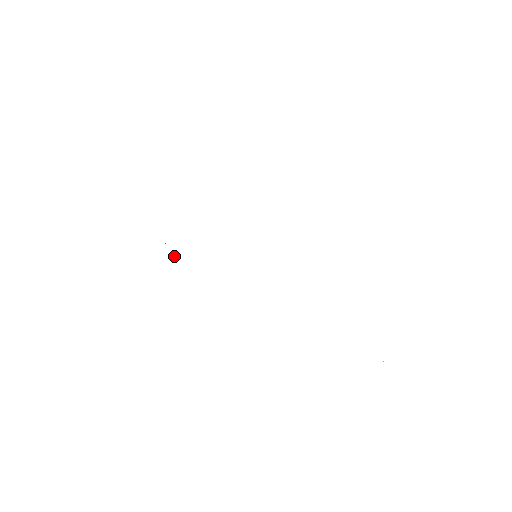
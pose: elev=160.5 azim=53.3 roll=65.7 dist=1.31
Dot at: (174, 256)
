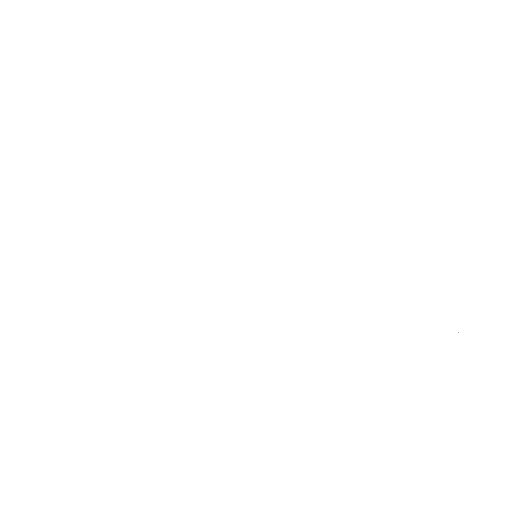
Dot at: occluded
